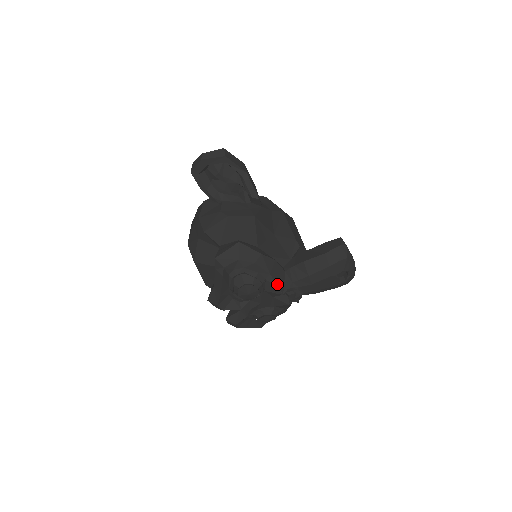
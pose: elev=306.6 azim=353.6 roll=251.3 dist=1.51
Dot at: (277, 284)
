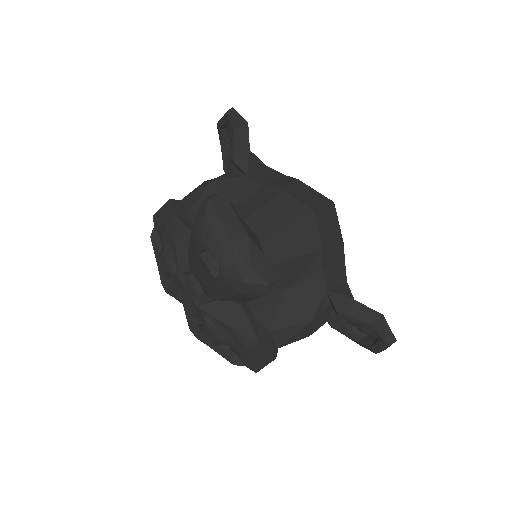
Dot at: (179, 261)
